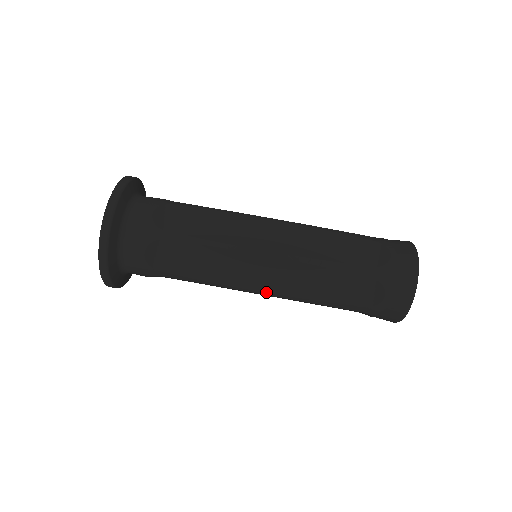
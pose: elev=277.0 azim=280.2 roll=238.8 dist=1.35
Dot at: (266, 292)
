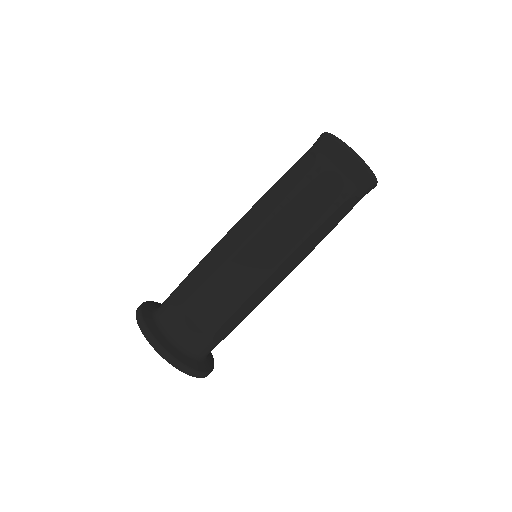
Dot at: occluded
